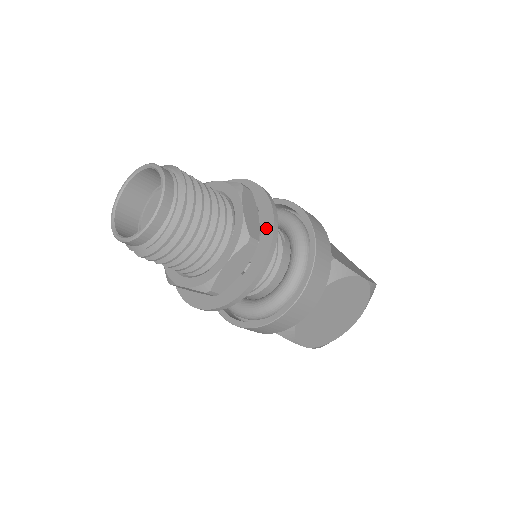
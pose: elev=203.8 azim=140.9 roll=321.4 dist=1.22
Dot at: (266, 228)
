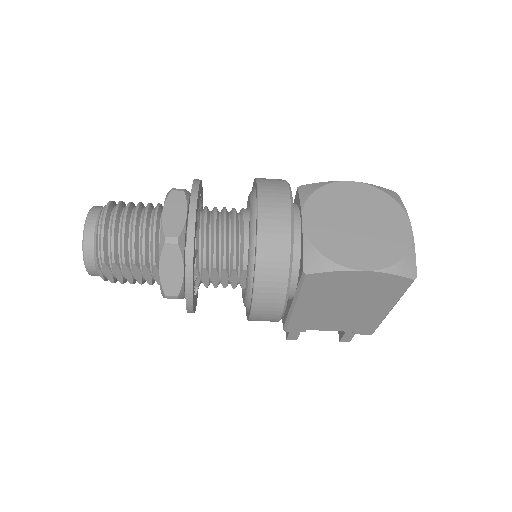
Dot at: occluded
